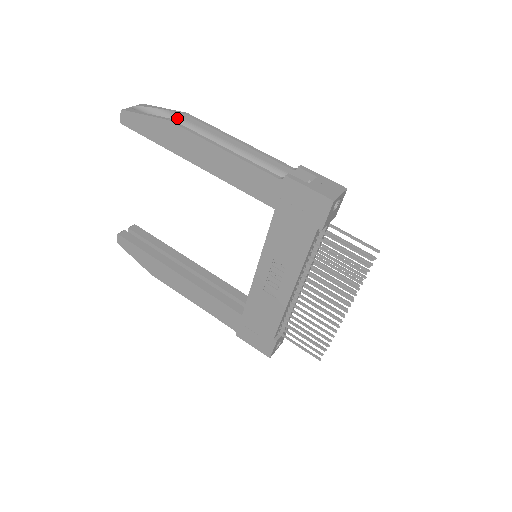
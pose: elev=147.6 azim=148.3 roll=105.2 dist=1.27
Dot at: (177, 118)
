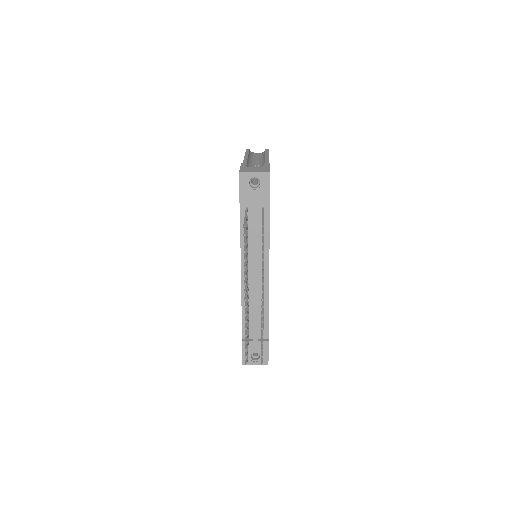
Dot at: occluded
